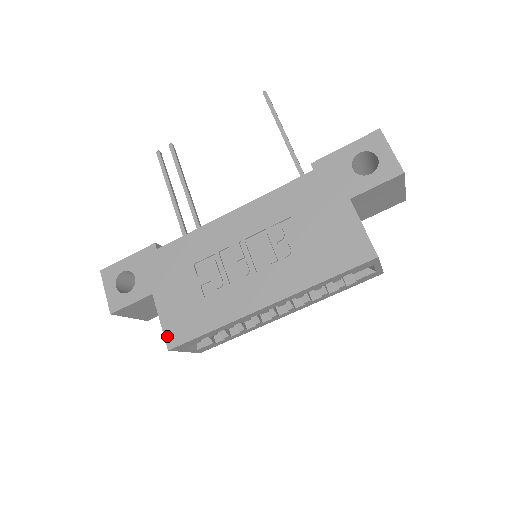
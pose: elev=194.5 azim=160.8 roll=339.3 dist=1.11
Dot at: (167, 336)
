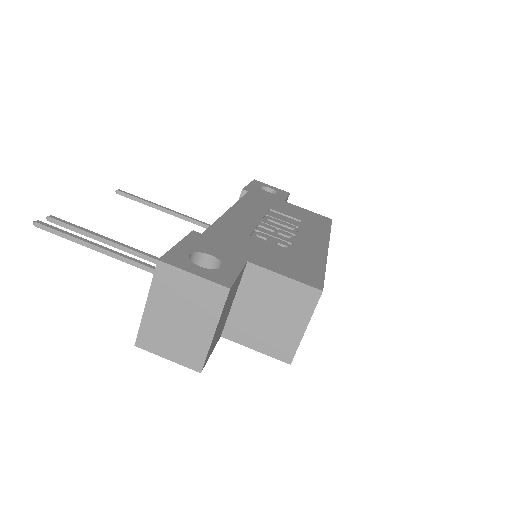
Dot at: (306, 282)
